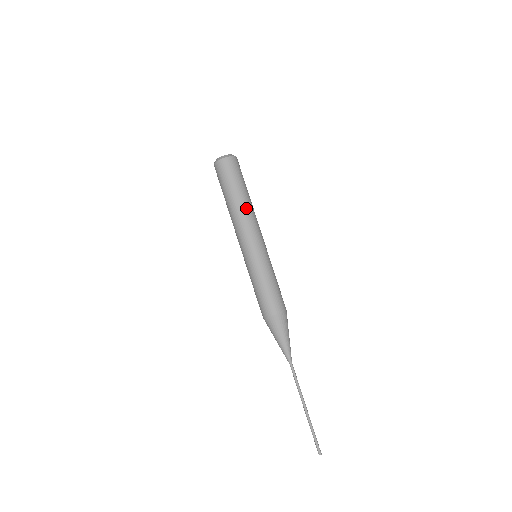
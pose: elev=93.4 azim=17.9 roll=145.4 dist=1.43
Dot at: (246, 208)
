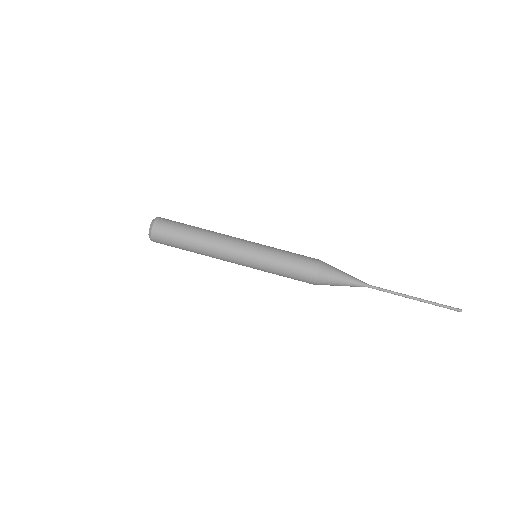
Dot at: (207, 244)
